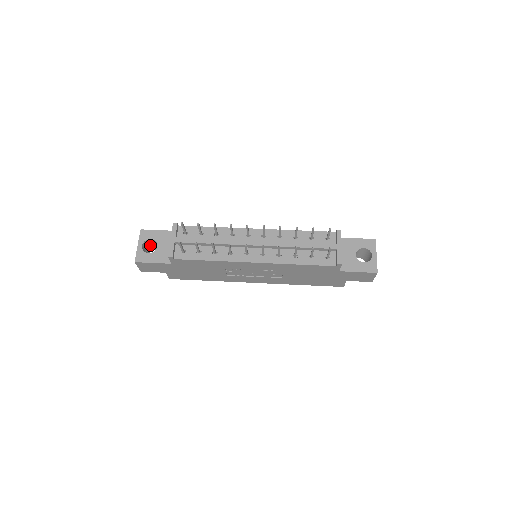
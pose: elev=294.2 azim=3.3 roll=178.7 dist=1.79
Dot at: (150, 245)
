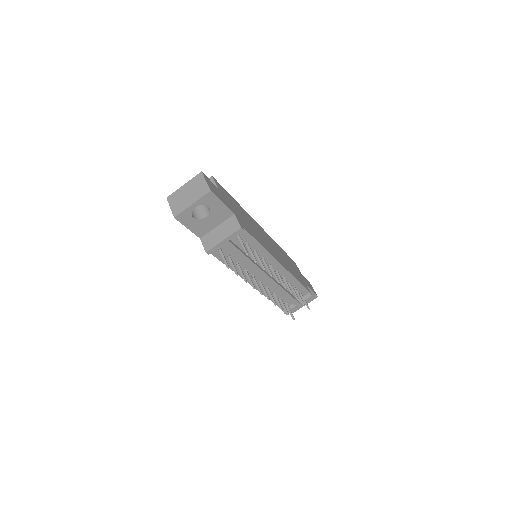
Dot at: occluded
